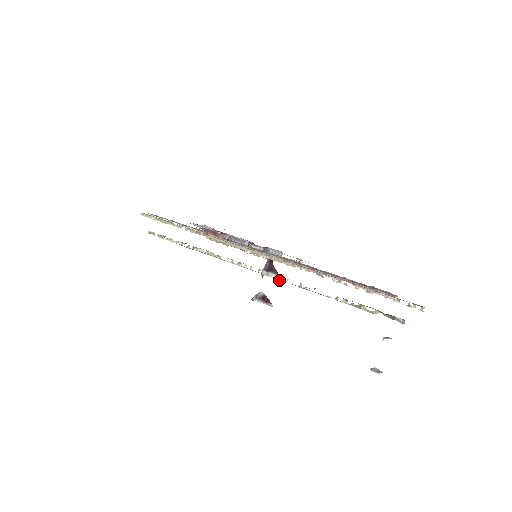
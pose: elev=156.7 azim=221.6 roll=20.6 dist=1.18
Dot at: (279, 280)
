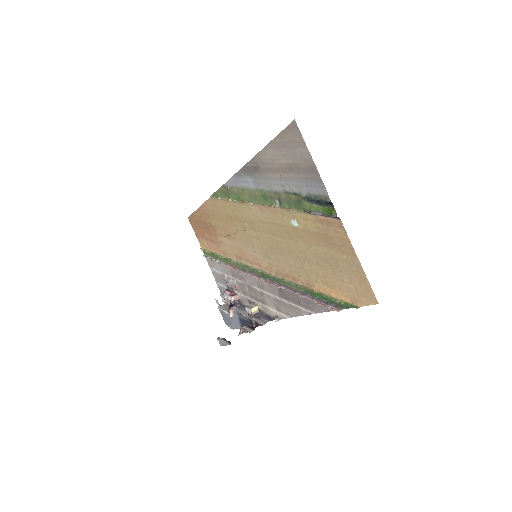
Dot at: (268, 206)
